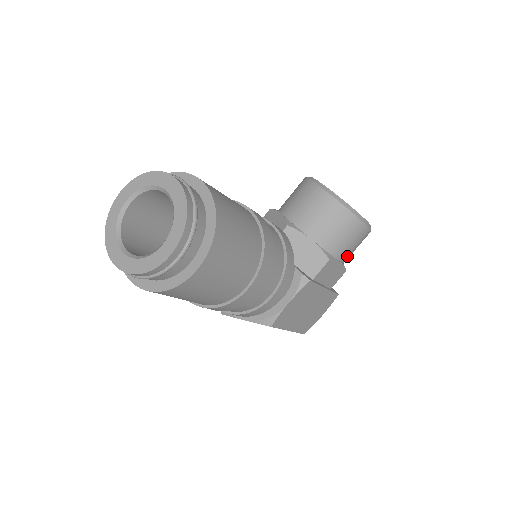
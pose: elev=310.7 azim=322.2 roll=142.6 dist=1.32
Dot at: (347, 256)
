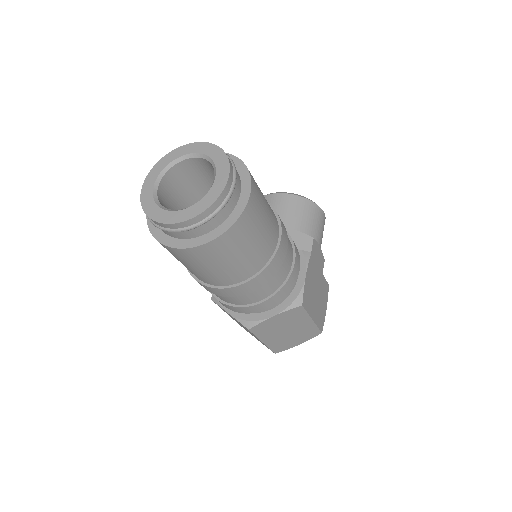
Dot at: (321, 242)
